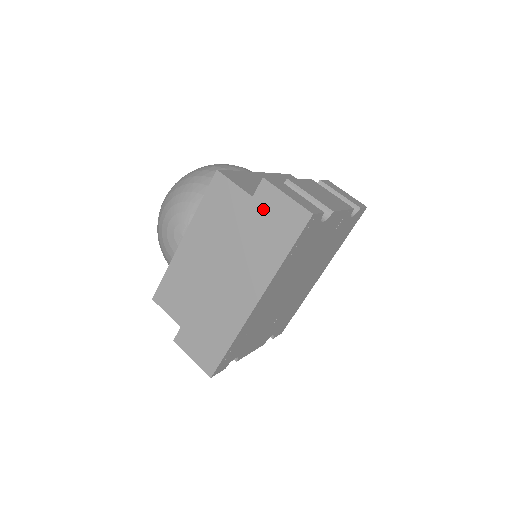
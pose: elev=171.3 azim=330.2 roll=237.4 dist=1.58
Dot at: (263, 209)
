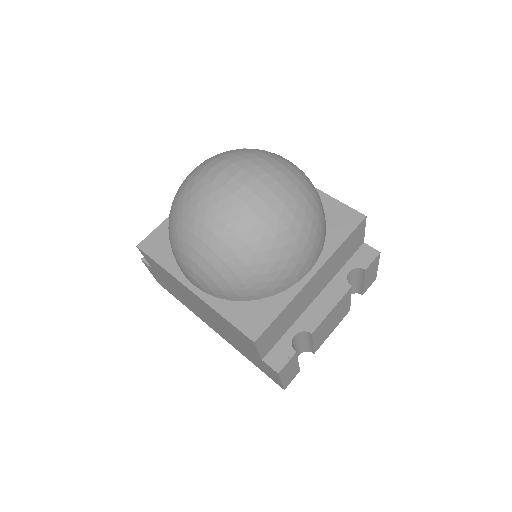
Dot at: (261, 363)
